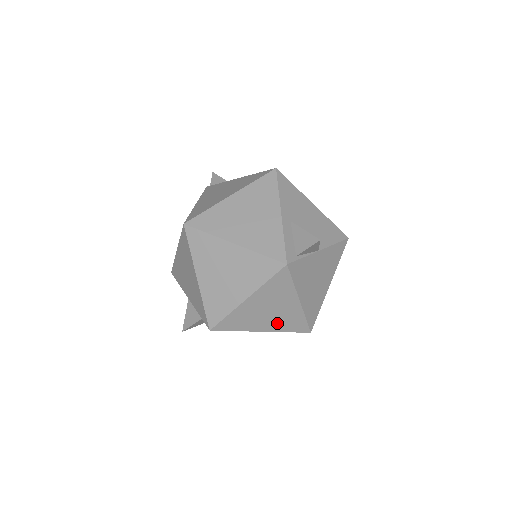
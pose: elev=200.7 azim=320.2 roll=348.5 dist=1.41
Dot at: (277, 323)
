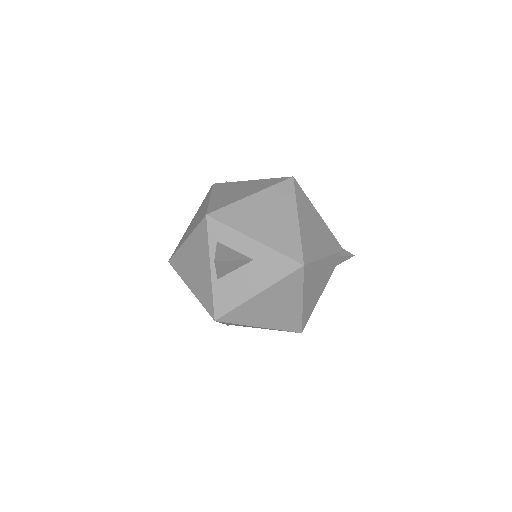
Dot at: (255, 189)
